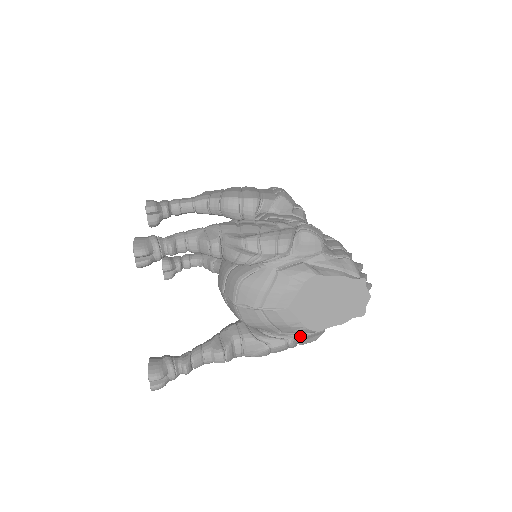
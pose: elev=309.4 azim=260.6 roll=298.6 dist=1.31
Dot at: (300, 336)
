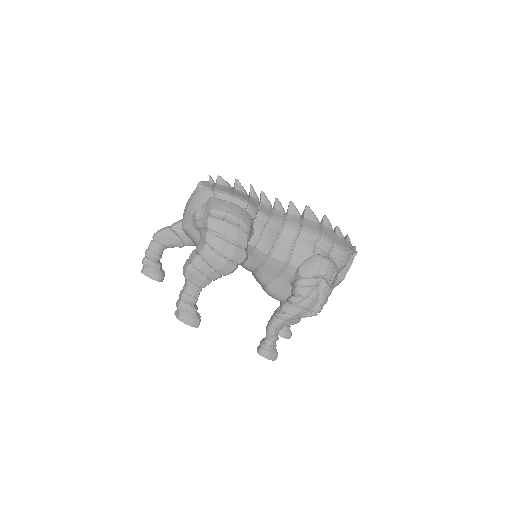
Dot at: occluded
